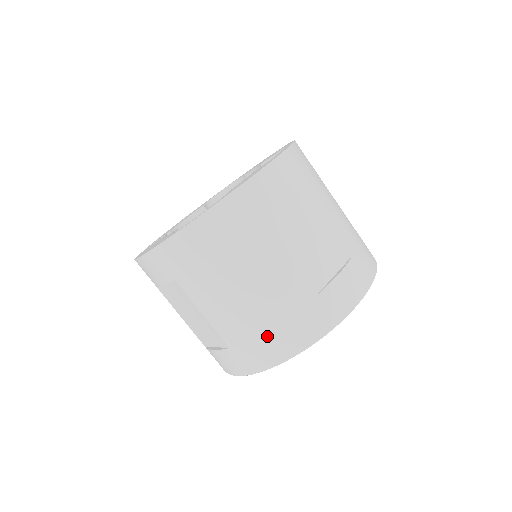
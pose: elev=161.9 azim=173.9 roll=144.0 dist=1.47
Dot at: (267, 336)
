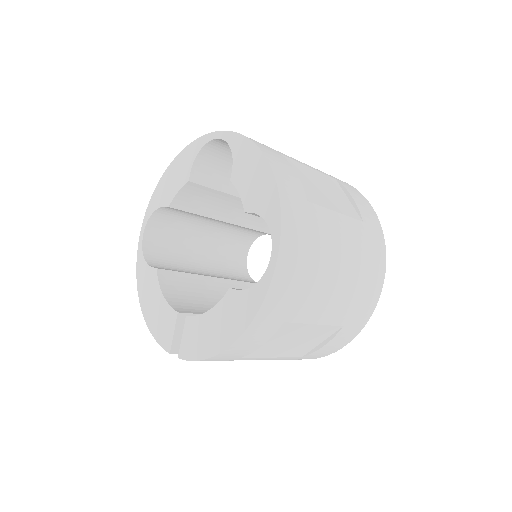
Dot at: (366, 285)
